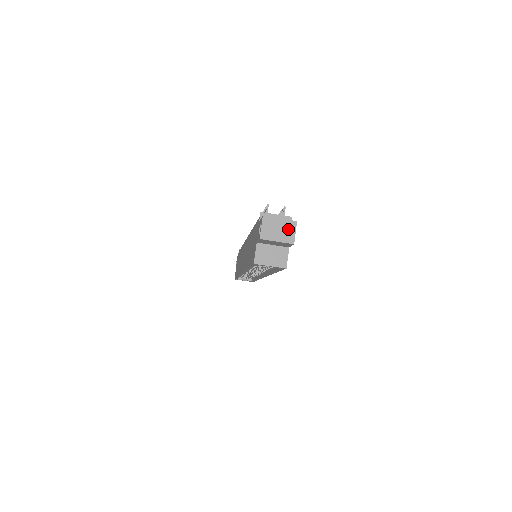
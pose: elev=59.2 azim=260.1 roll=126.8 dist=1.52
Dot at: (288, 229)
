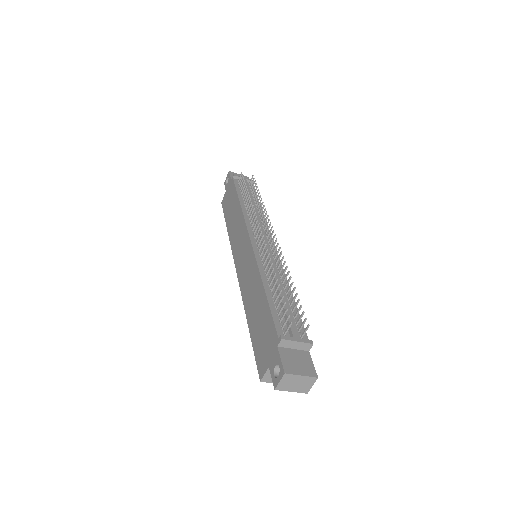
Dot at: (306, 383)
